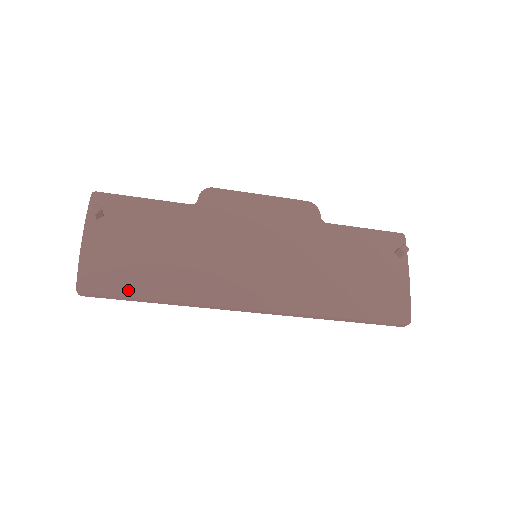
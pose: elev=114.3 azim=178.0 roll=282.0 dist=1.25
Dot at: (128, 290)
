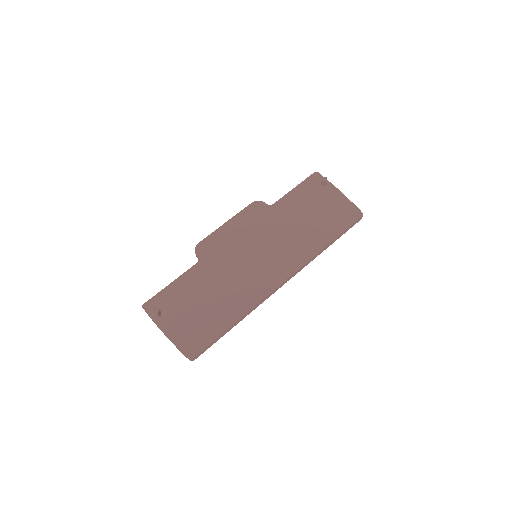
Dot at: (214, 334)
